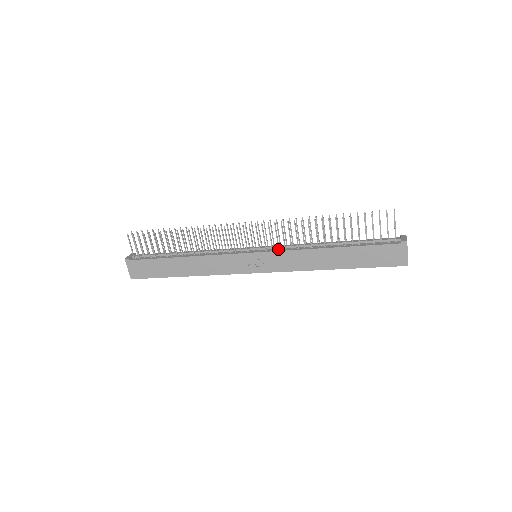
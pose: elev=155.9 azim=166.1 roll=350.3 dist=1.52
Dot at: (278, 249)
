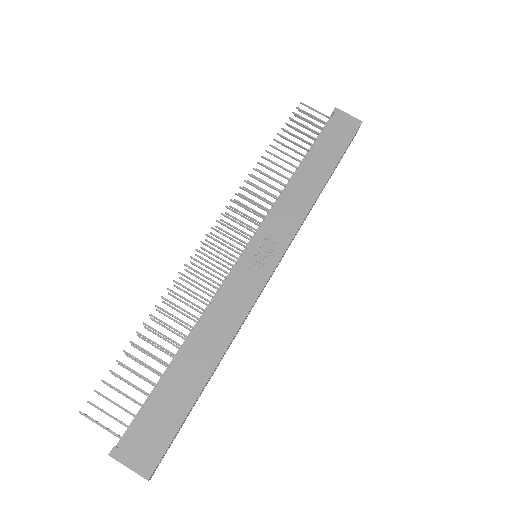
Dot at: (265, 220)
